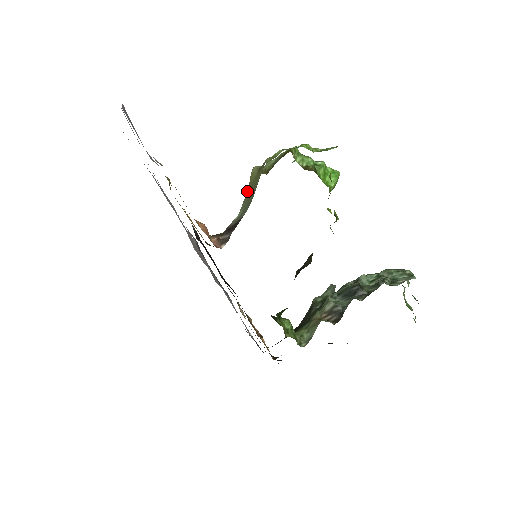
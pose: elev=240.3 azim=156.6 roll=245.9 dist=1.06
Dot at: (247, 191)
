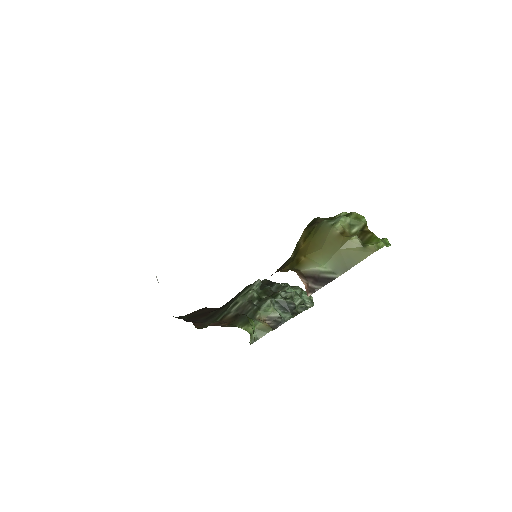
Dot at: (339, 251)
